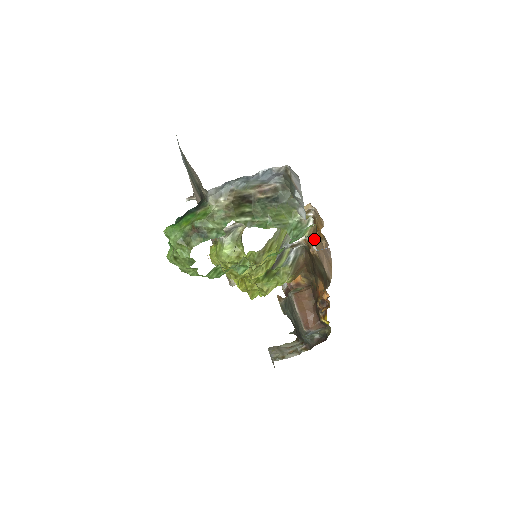
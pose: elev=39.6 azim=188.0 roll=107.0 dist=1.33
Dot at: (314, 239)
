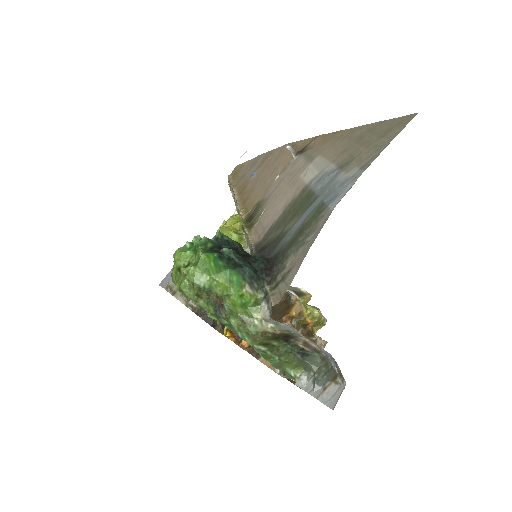
Dot at: occluded
